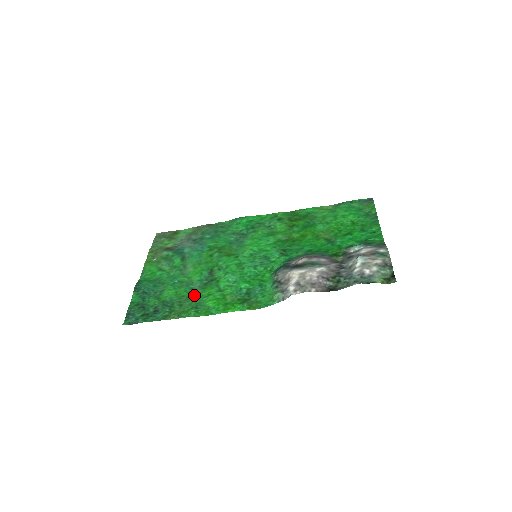
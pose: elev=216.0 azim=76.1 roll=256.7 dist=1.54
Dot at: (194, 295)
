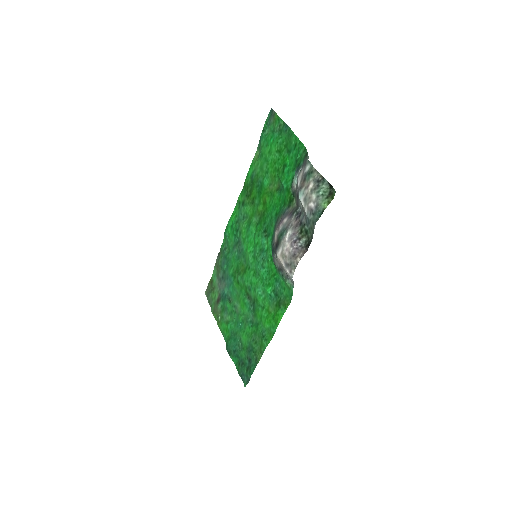
Dot at: (255, 326)
